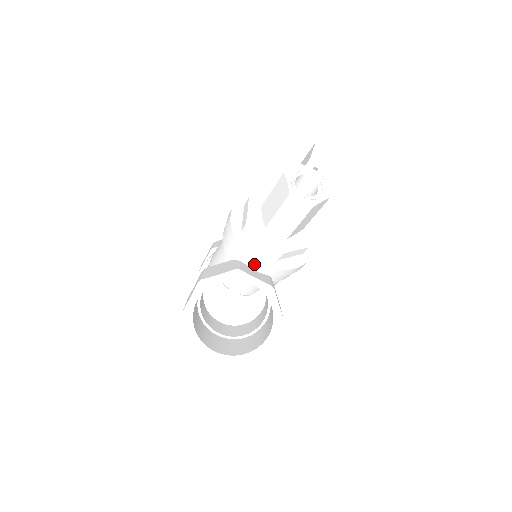
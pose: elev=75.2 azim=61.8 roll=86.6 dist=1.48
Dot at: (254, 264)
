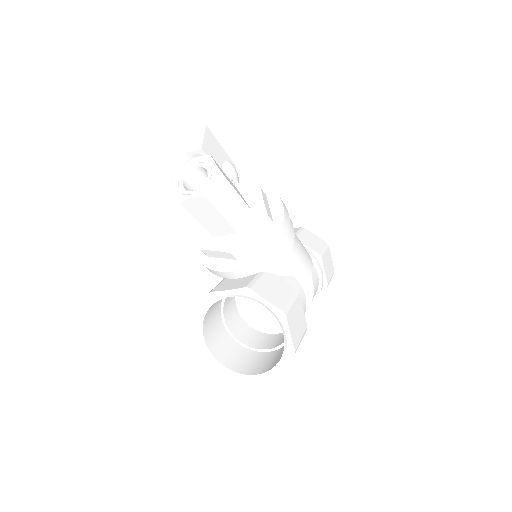
Dot at: (230, 274)
